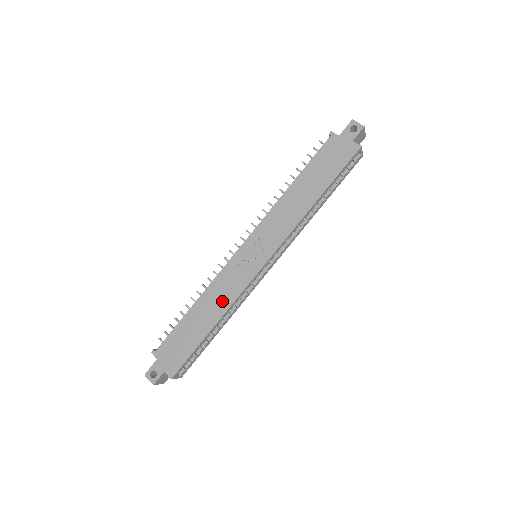
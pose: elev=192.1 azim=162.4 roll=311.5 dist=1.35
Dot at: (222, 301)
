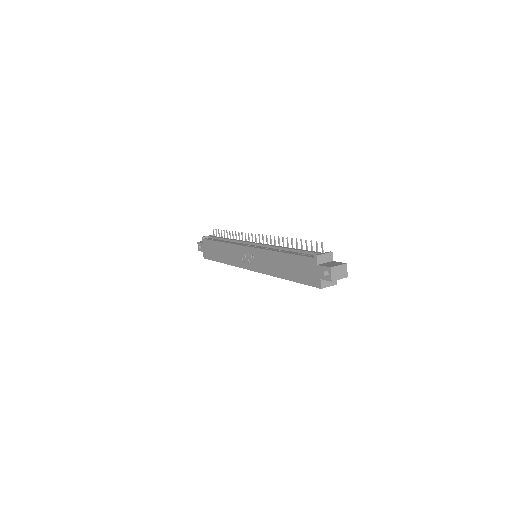
Dot at: (229, 258)
